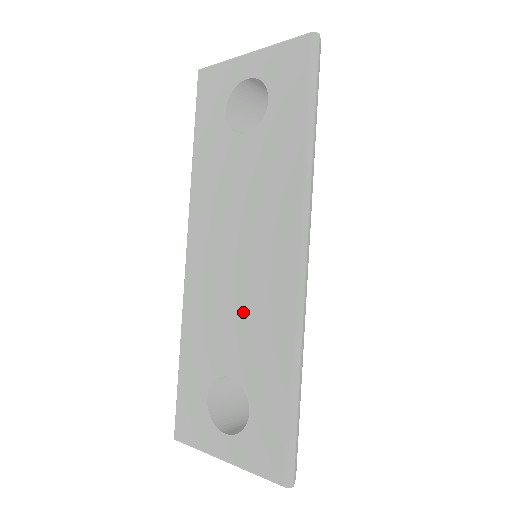
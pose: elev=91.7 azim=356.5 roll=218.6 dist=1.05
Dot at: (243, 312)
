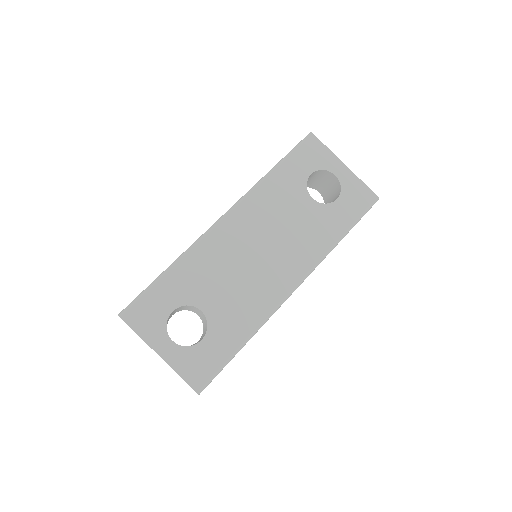
Dot at: (240, 285)
